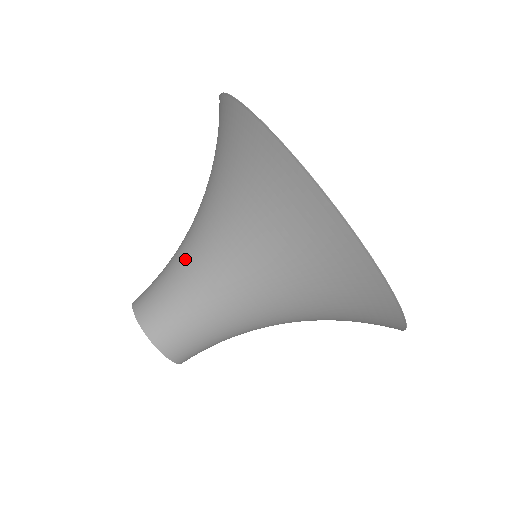
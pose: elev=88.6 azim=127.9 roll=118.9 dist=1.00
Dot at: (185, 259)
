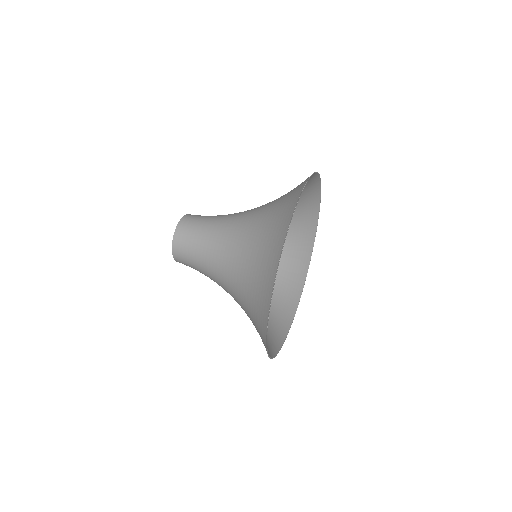
Dot at: occluded
